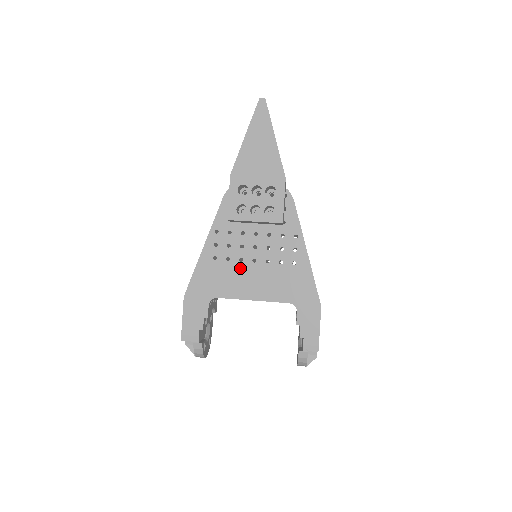
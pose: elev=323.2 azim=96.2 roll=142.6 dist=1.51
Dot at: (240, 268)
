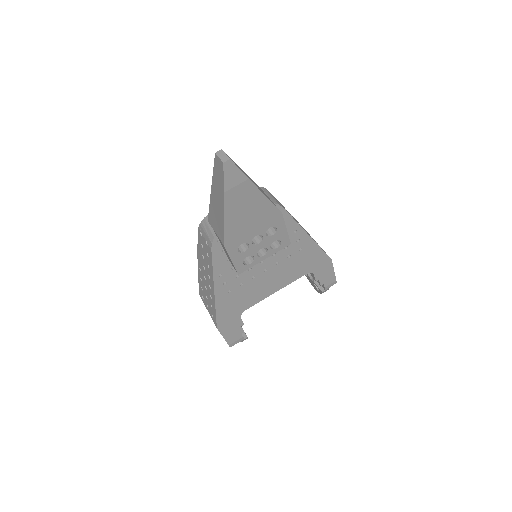
Dot at: (255, 282)
